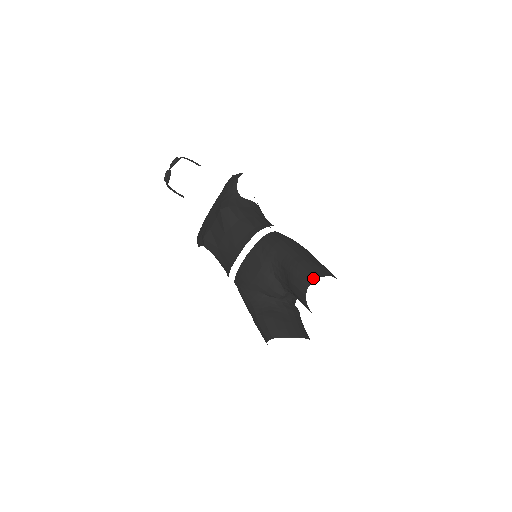
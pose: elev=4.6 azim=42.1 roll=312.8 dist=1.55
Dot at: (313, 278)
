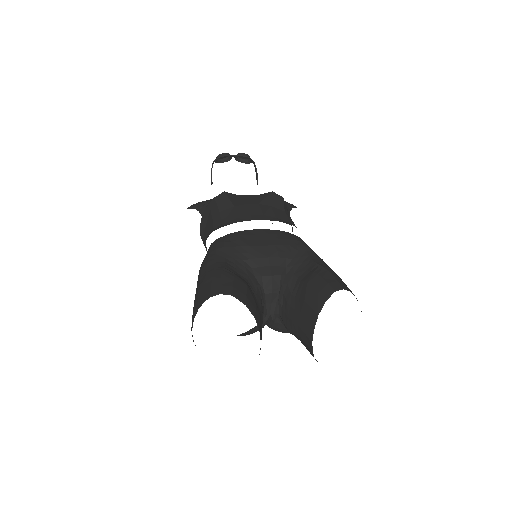
Dot at: occluded
